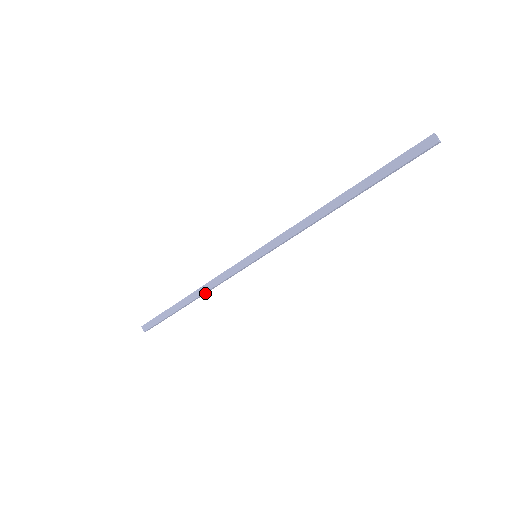
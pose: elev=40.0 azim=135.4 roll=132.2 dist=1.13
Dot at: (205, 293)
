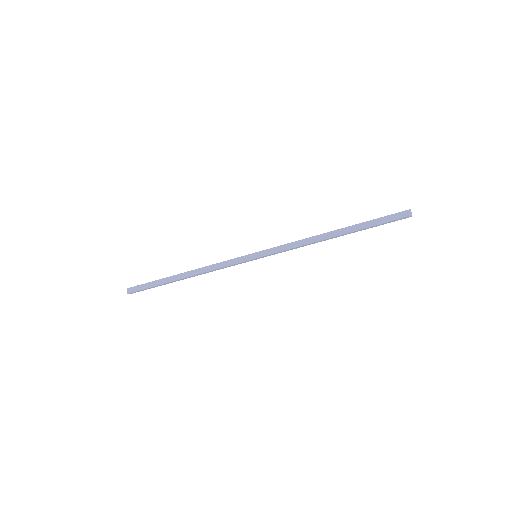
Dot at: (199, 274)
